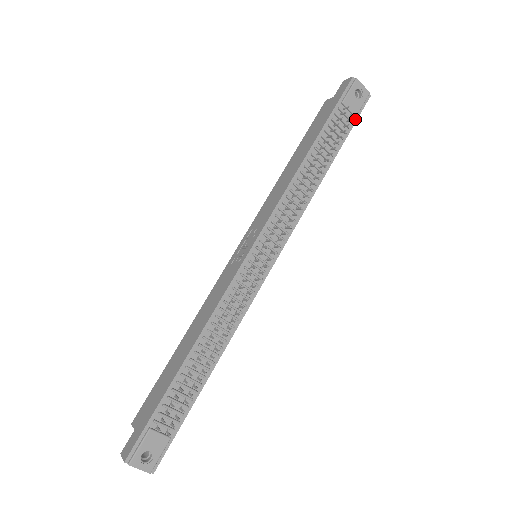
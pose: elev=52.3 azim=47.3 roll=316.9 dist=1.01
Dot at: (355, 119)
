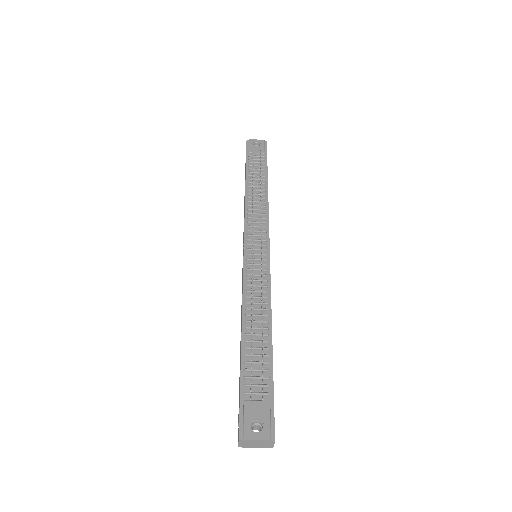
Dot at: (265, 155)
